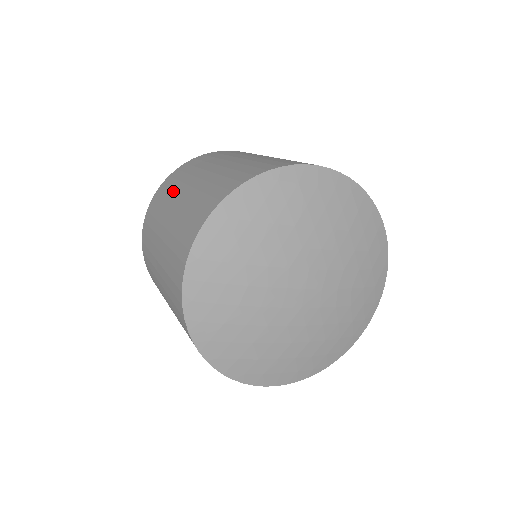
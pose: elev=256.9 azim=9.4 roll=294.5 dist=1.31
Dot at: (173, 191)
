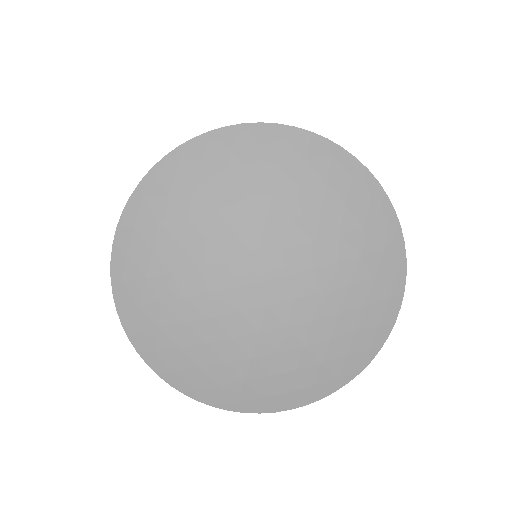
Dot at: occluded
